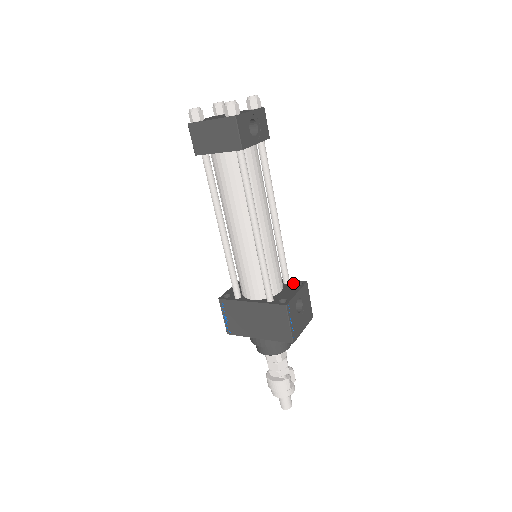
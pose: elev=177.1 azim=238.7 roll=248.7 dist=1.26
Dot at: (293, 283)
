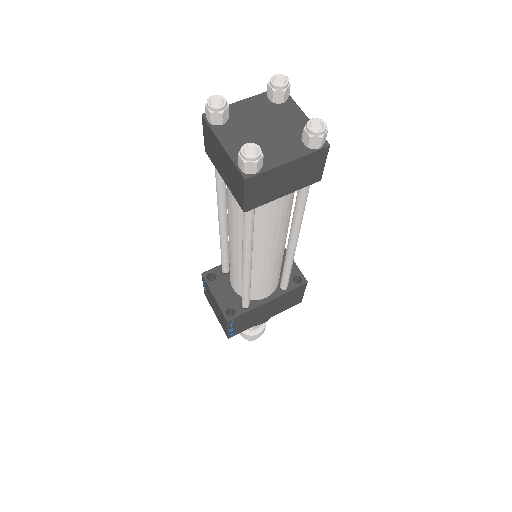
Dot at: occluded
